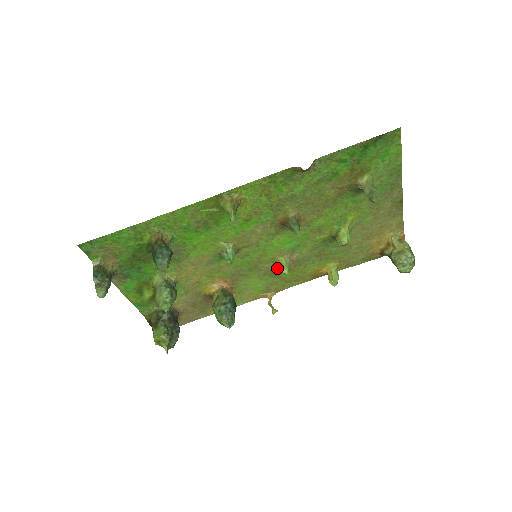
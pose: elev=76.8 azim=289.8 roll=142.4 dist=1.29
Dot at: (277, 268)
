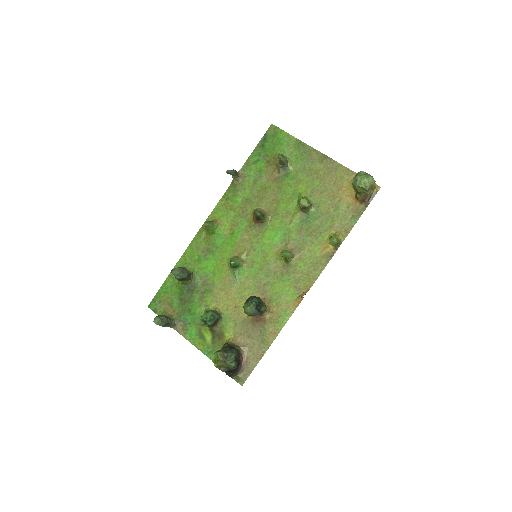
Dot at: (286, 263)
